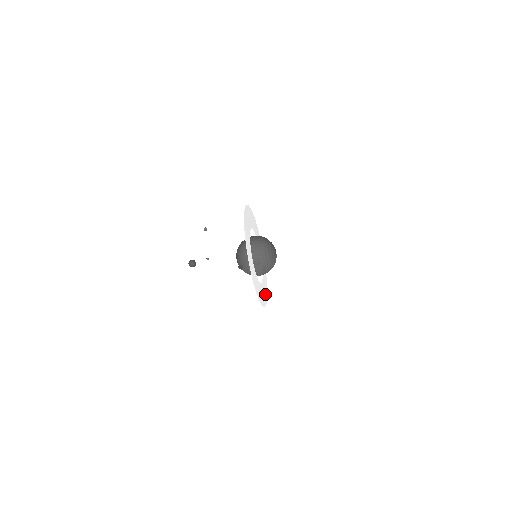
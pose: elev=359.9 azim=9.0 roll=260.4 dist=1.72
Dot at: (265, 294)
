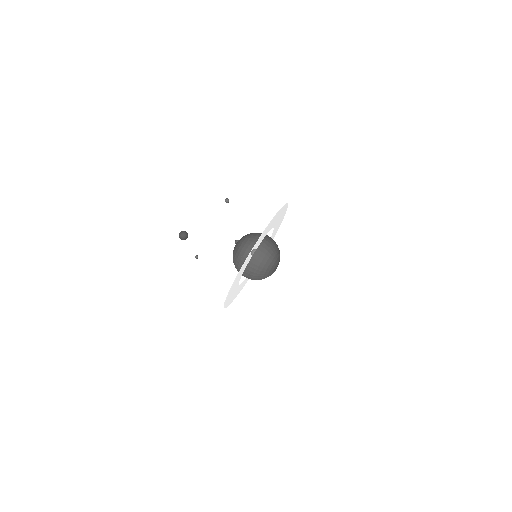
Dot at: occluded
